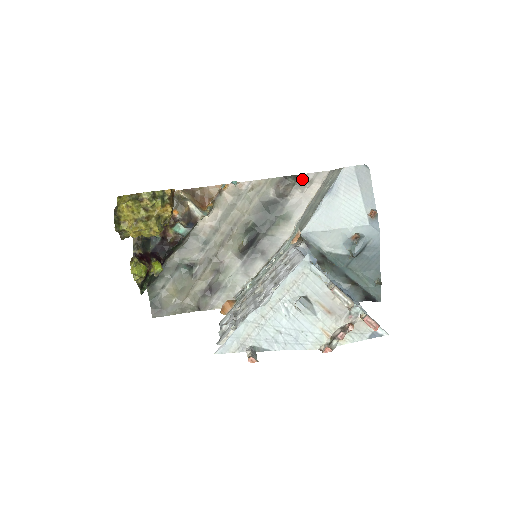
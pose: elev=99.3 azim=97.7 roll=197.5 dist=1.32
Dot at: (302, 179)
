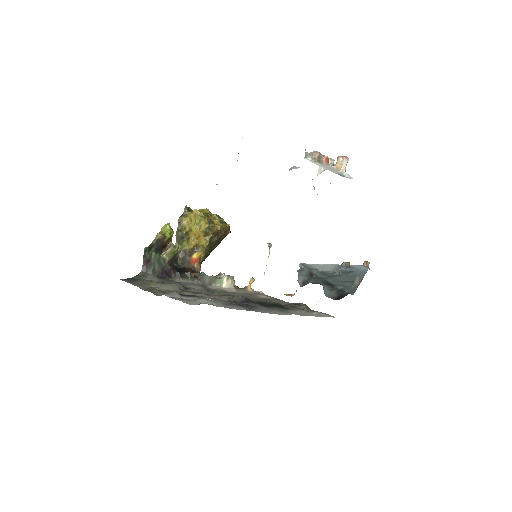
Dot at: occluded
